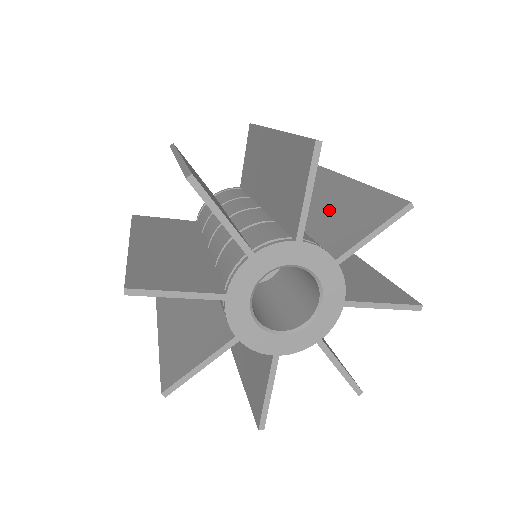
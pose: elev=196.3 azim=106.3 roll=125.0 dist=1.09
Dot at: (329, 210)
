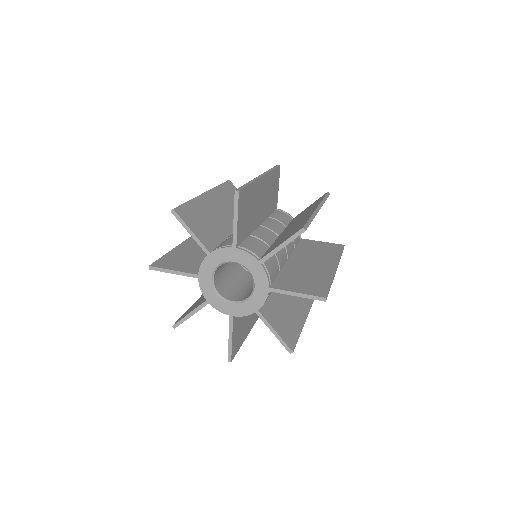
Dot at: (291, 228)
